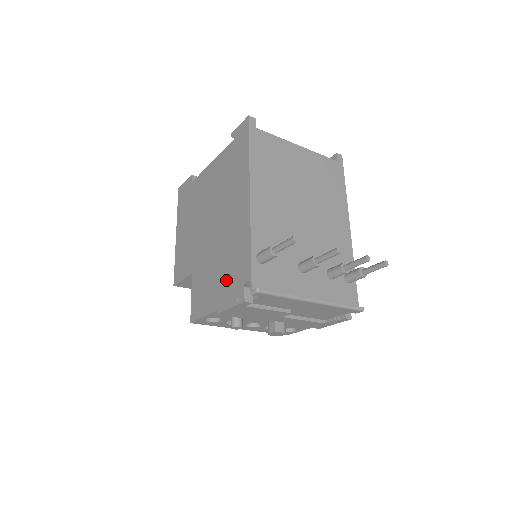
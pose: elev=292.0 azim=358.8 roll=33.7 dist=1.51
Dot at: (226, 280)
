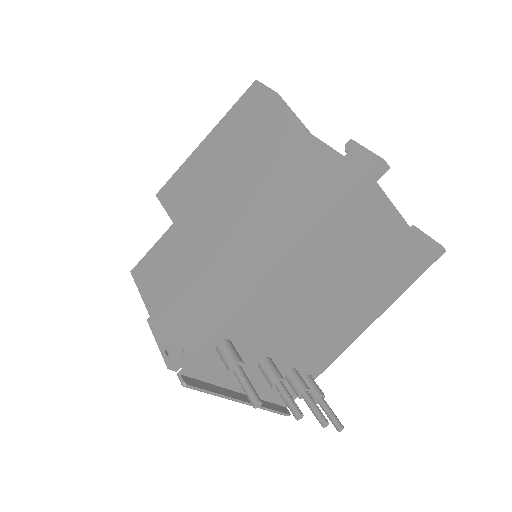
Dot at: (180, 308)
